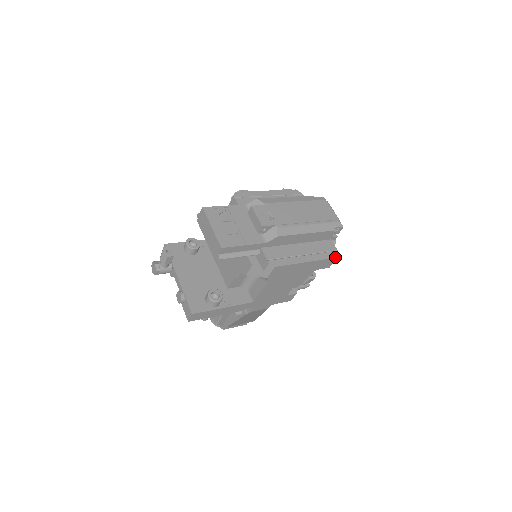
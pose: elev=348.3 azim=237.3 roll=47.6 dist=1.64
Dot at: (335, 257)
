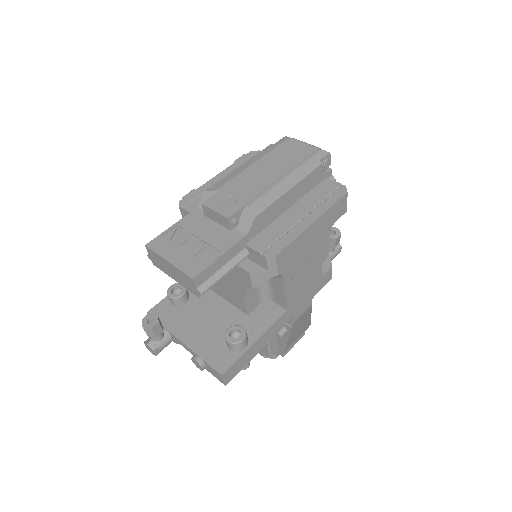
Dot at: (344, 194)
